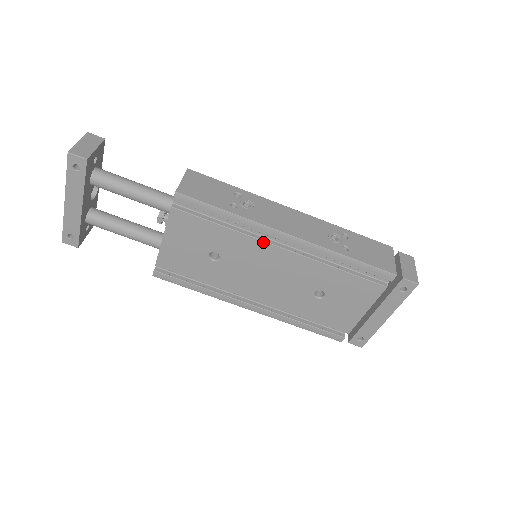
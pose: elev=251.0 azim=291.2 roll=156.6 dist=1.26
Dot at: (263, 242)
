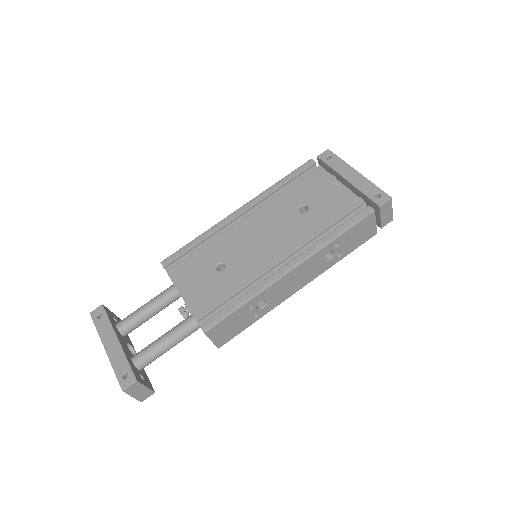
Dot at: (232, 227)
